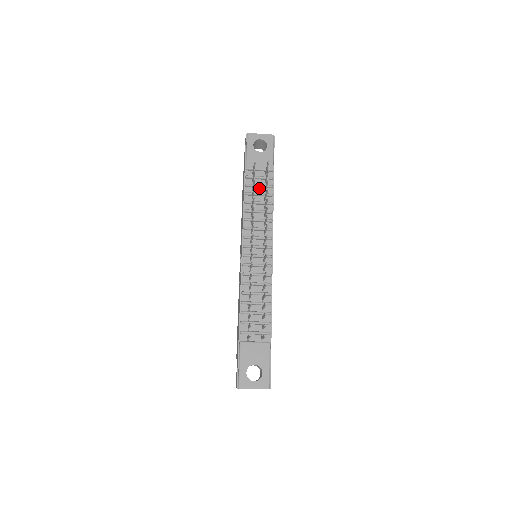
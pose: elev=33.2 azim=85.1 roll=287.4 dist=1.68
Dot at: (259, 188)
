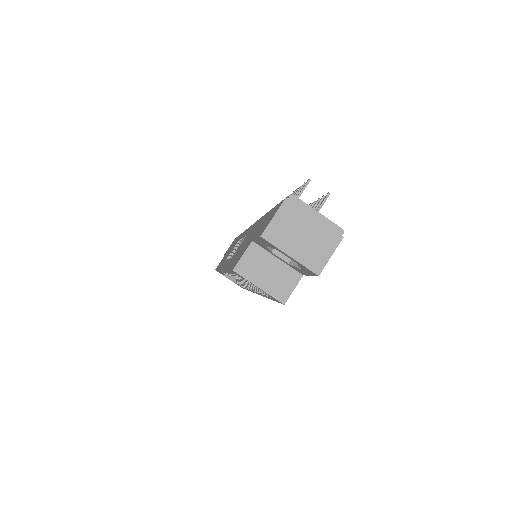
Dot at: occluded
